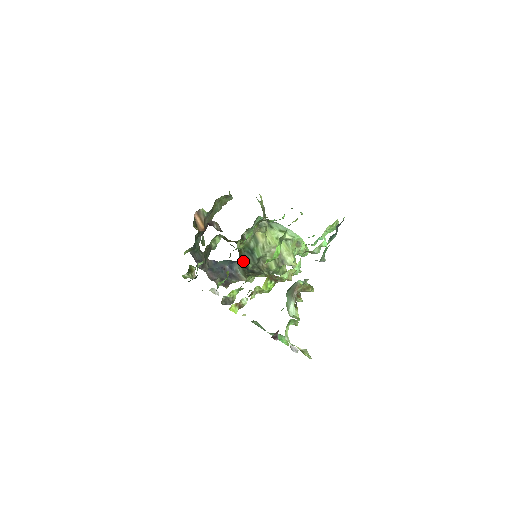
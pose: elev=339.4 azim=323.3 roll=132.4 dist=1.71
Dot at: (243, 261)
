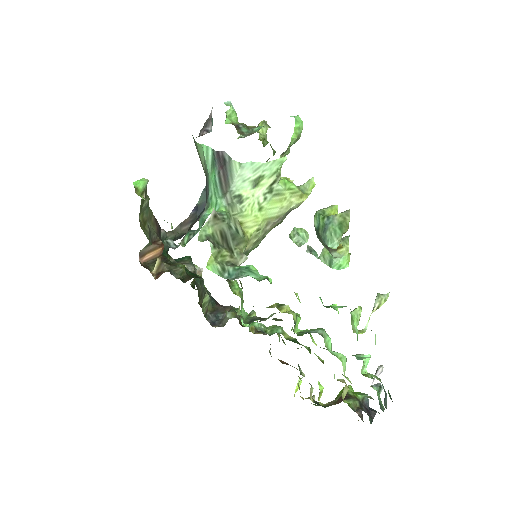
Dot at: occluded
